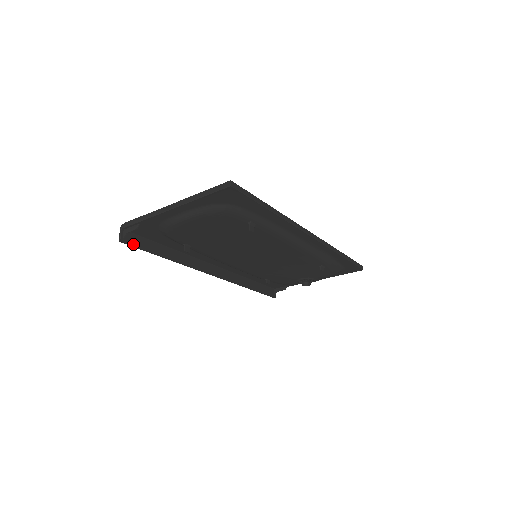
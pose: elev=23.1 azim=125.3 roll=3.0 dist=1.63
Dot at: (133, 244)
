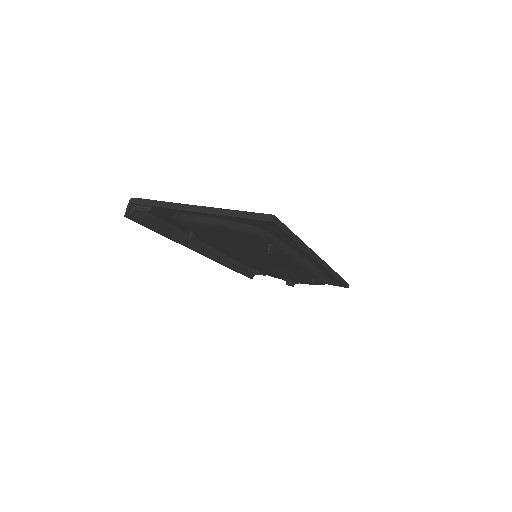
Dot at: (138, 221)
